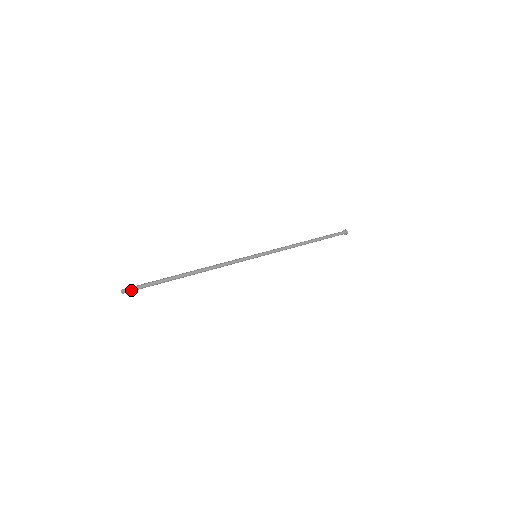
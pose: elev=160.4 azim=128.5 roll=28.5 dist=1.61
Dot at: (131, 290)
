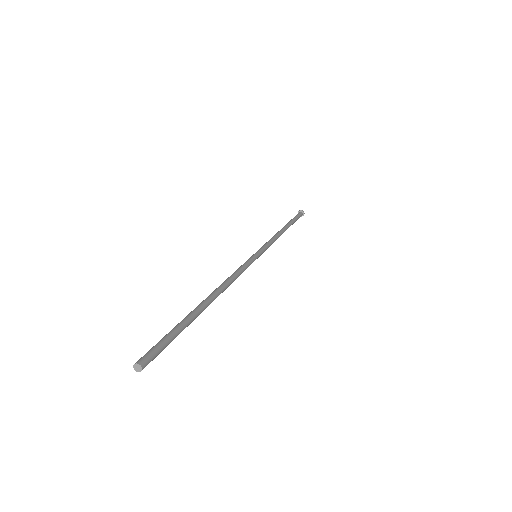
Dot at: (151, 360)
